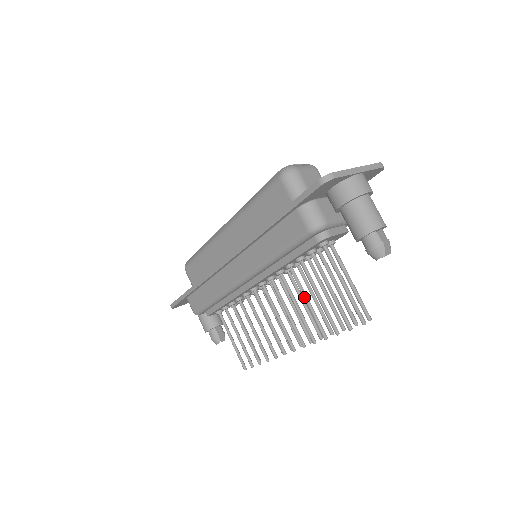
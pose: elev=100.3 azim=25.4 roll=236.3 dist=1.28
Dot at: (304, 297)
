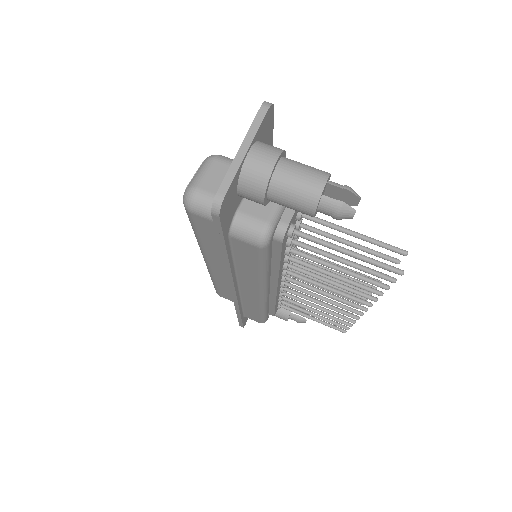
Dot at: occluded
